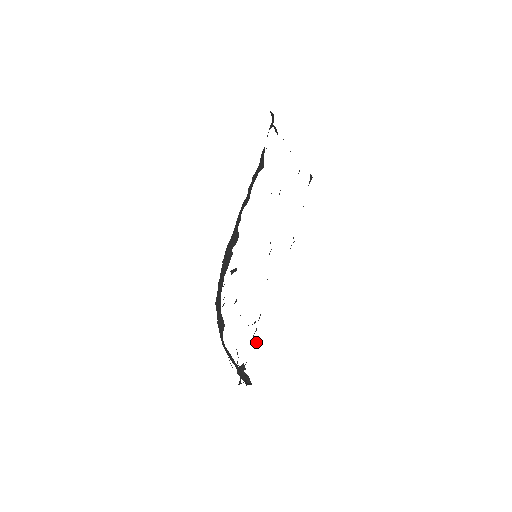
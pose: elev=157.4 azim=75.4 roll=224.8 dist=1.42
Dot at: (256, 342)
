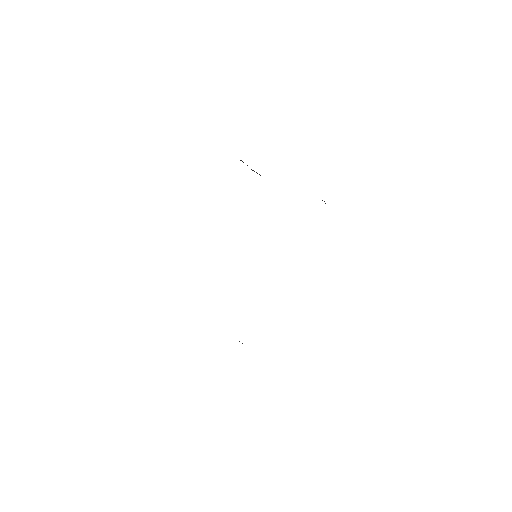
Dot at: occluded
